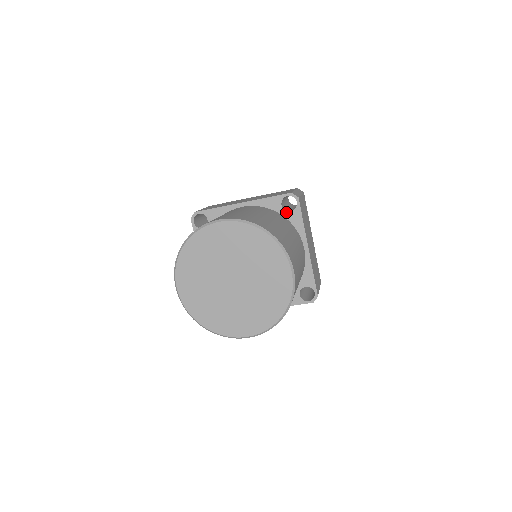
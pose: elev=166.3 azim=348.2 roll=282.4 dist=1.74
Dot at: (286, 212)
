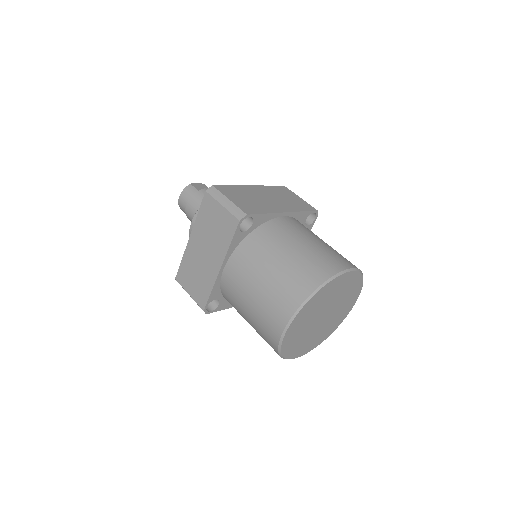
Dot at: (305, 225)
